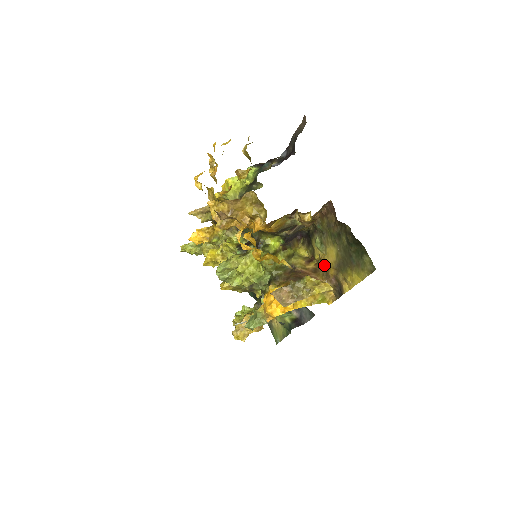
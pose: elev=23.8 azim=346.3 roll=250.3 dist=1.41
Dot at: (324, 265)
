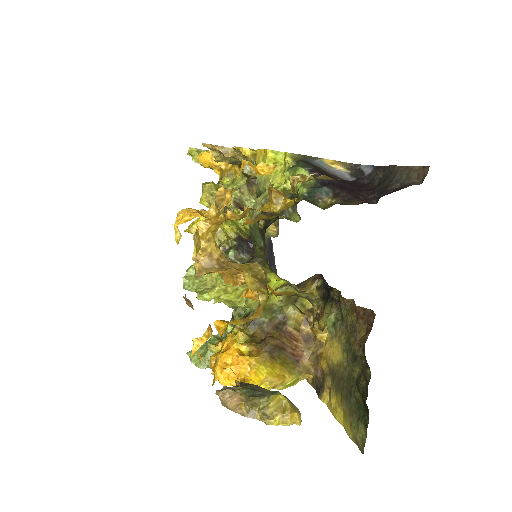
Dot at: (322, 343)
